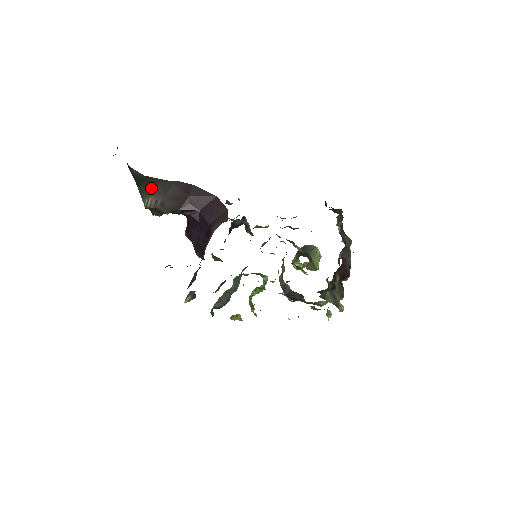
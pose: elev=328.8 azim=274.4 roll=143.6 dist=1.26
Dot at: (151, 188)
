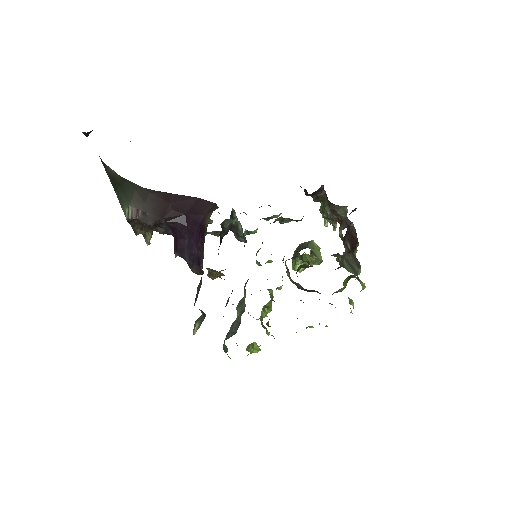
Dot at: (129, 194)
